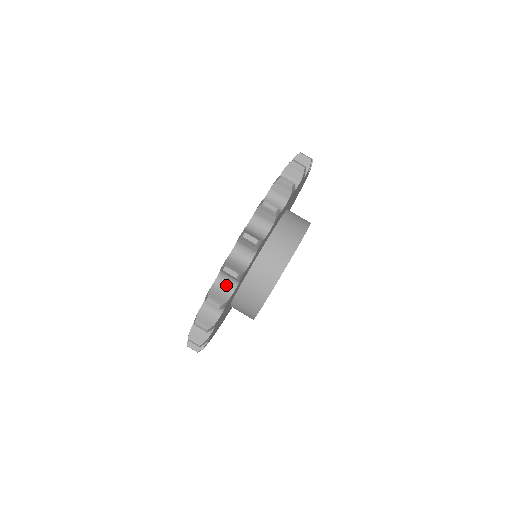
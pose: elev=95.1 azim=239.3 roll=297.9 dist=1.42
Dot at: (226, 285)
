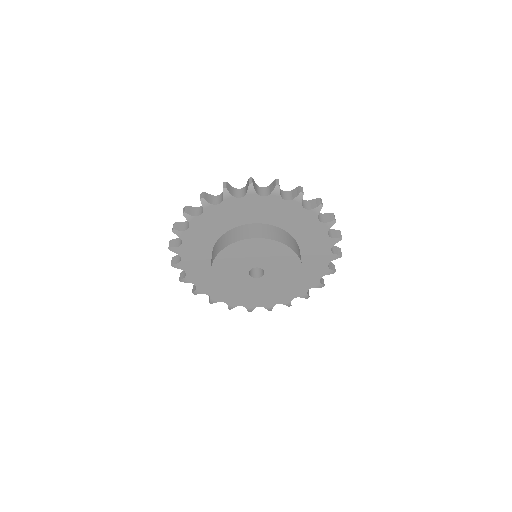
Dot at: (238, 194)
